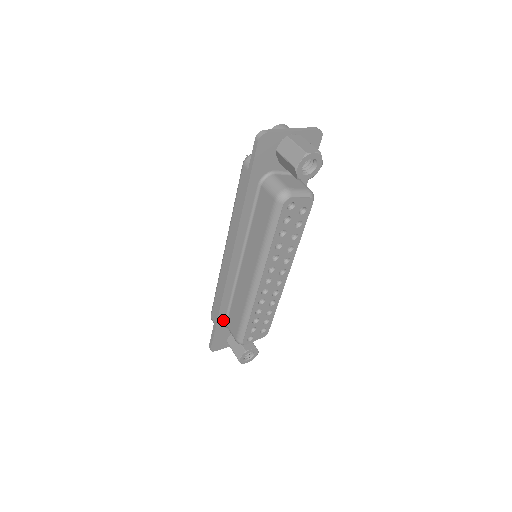
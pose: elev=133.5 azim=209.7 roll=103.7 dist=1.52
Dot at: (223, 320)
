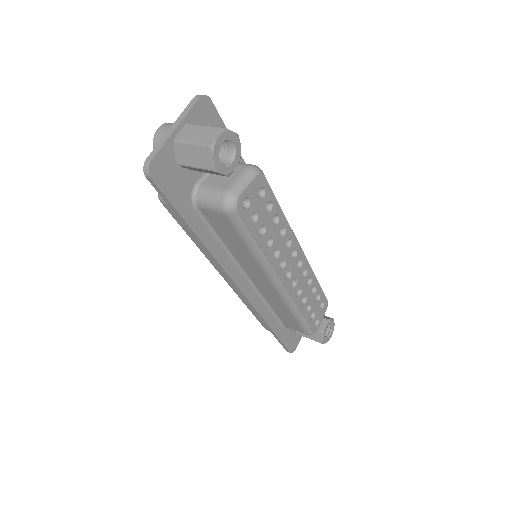
Dot at: (279, 326)
